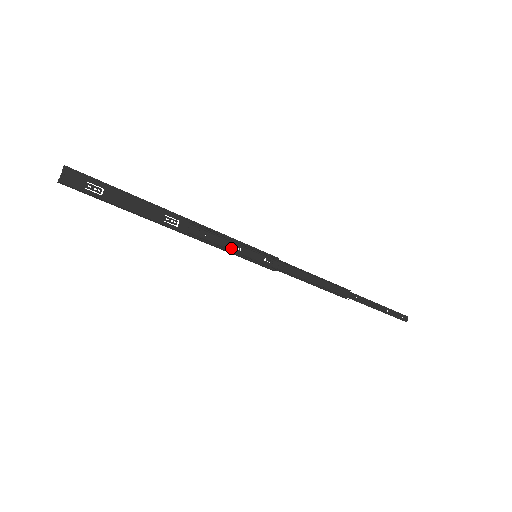
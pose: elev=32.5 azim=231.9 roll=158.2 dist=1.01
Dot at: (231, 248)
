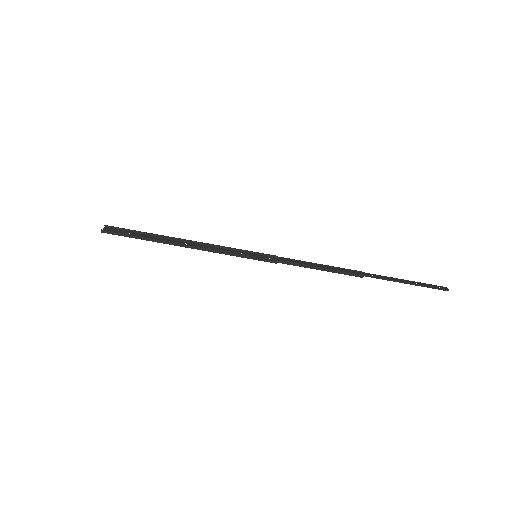
Dot at: (232, 253)
